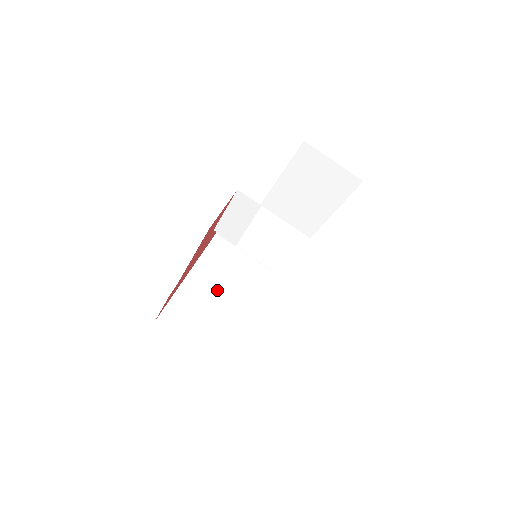
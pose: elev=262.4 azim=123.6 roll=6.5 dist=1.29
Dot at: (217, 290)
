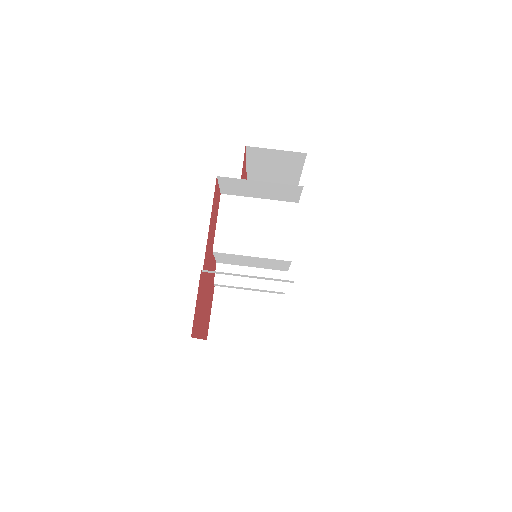
Dot at: occluded
